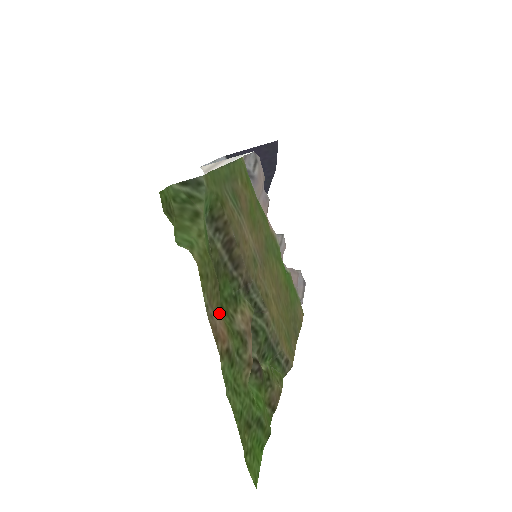
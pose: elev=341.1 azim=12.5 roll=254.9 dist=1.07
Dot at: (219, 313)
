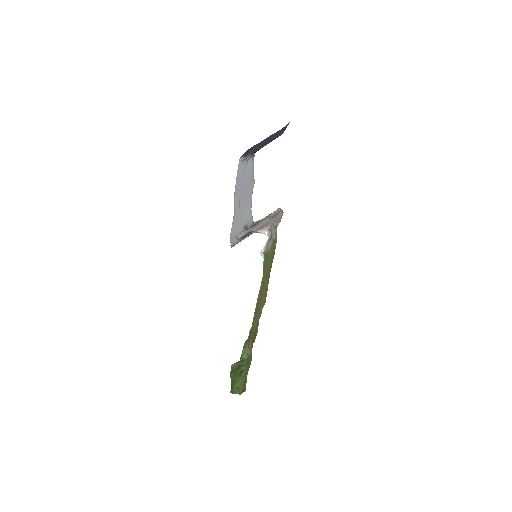
Dot at: occluded
